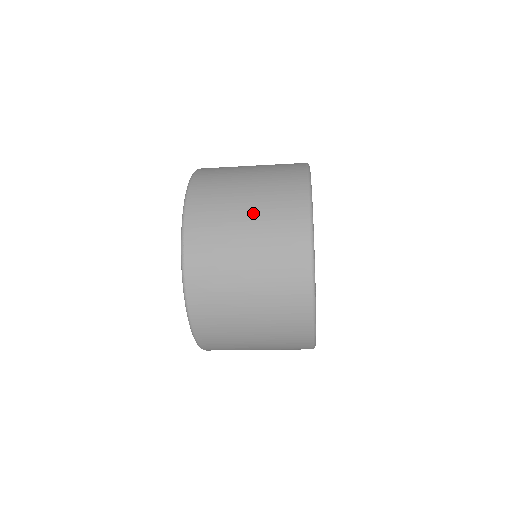
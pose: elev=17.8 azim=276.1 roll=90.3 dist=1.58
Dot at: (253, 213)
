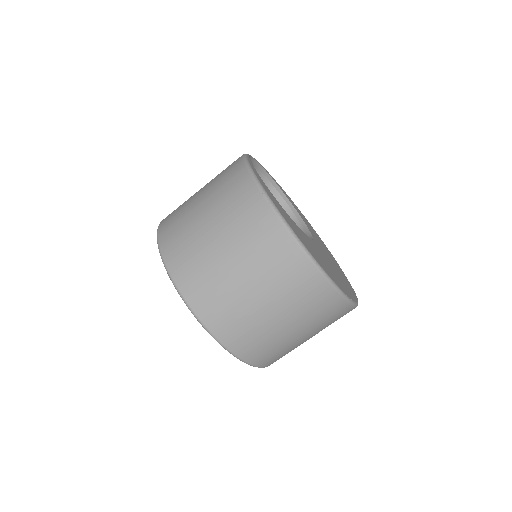
Dot at: occluded
